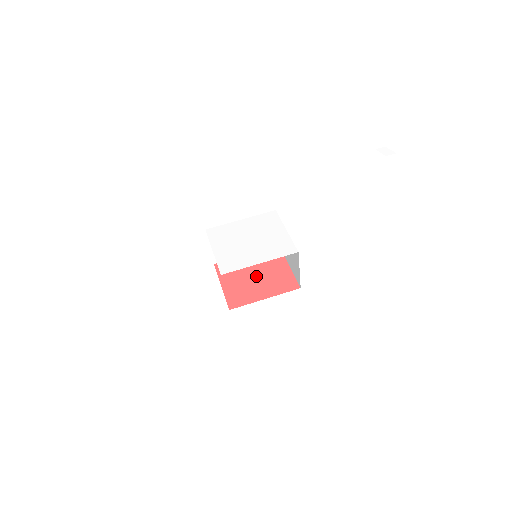
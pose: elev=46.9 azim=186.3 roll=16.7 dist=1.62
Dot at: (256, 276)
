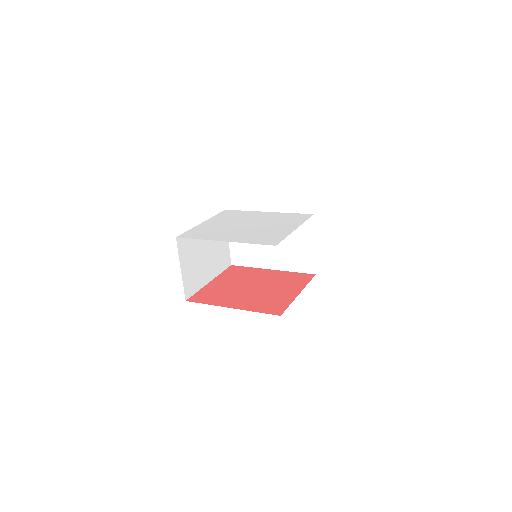
Dot at: (252, 287)
